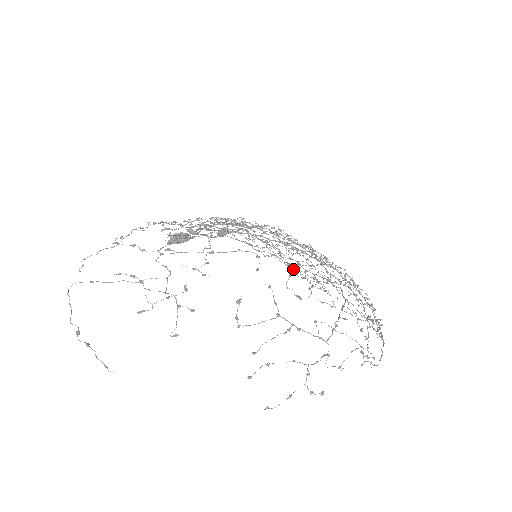
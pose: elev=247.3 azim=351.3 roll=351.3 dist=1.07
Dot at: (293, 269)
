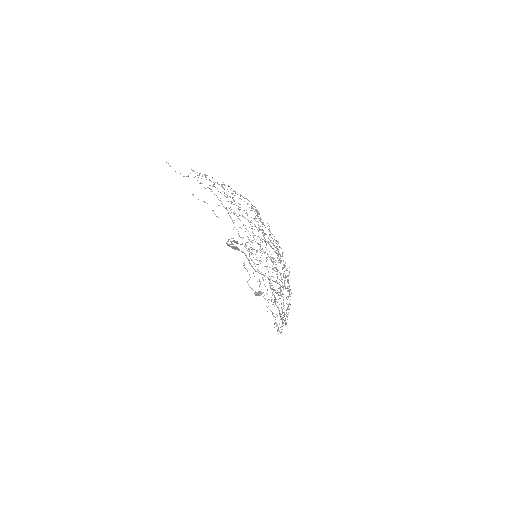
Dot at: (276, 323)
